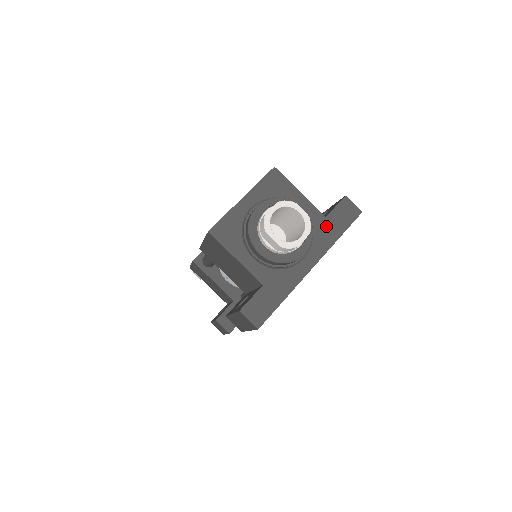
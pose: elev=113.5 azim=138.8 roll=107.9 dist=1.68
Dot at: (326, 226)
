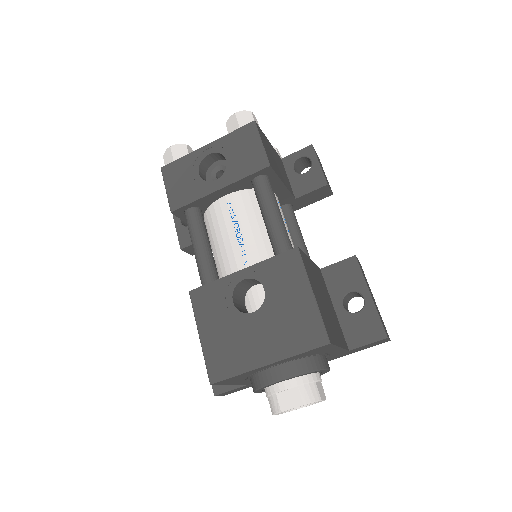
Dot at: (343, 354)
